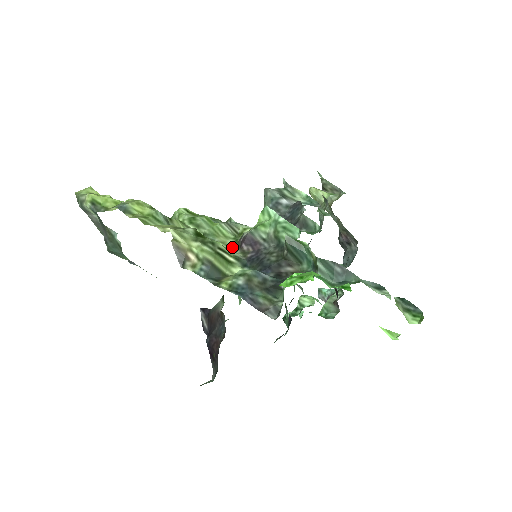
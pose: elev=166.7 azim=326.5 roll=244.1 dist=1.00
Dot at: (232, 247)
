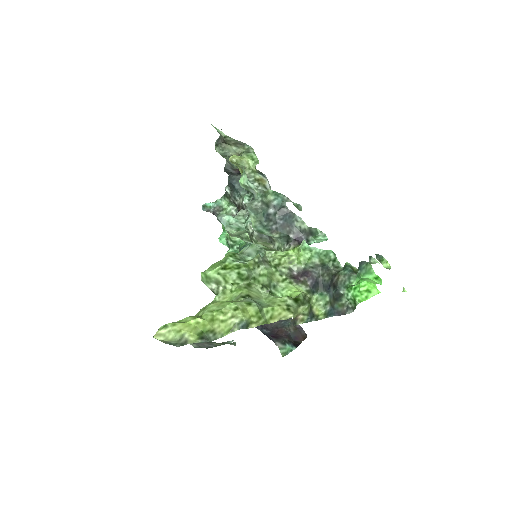
Dot at: (287, 281)
